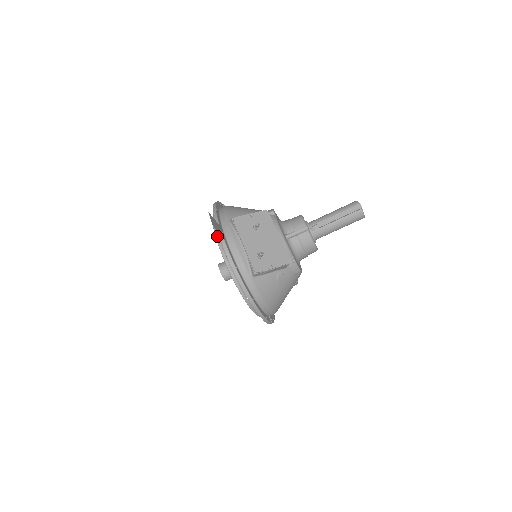
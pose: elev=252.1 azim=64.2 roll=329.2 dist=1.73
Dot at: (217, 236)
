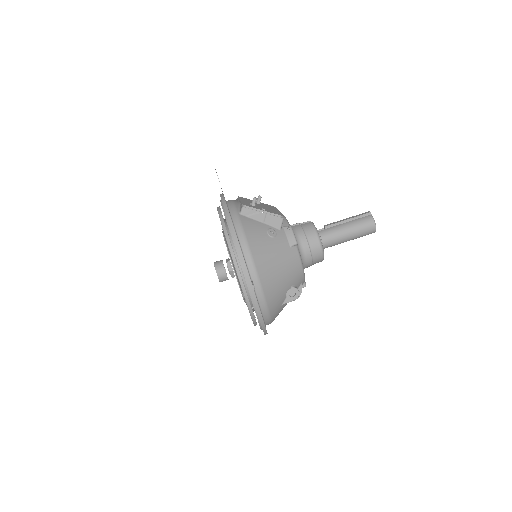
Dot at: occluded
